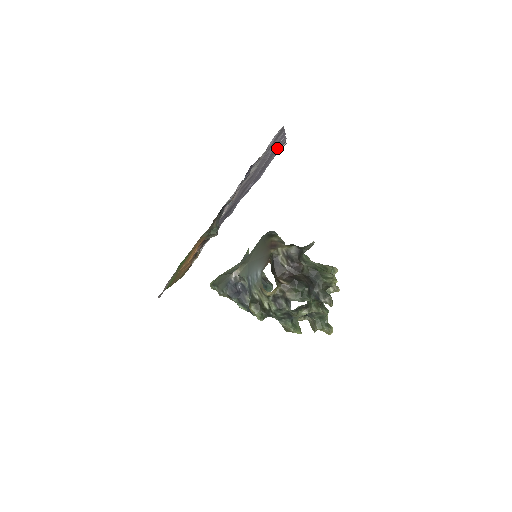
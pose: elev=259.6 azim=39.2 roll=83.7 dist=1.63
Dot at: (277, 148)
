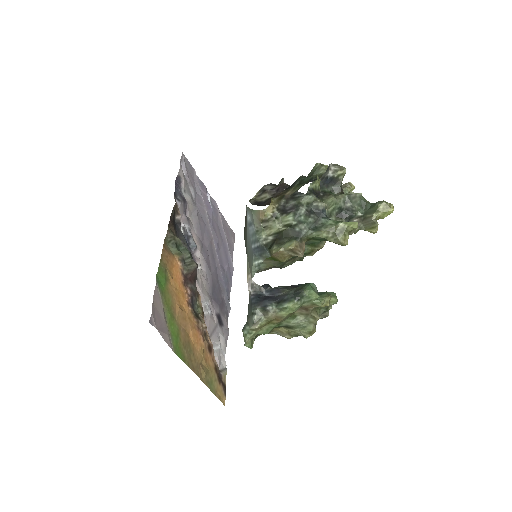
Dot at: (216, 214)
